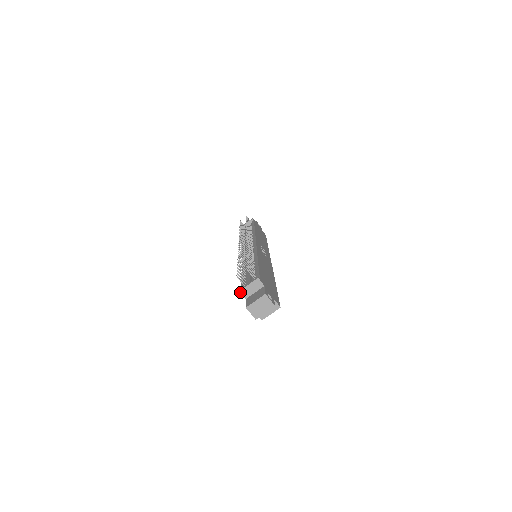
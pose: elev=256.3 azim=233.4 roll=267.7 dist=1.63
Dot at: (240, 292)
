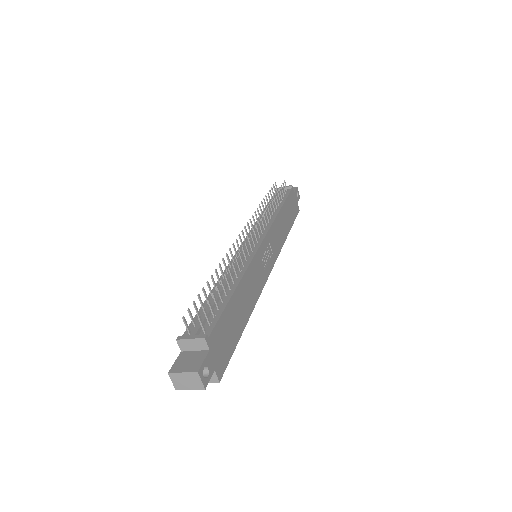
Dot at: (177, 341)
